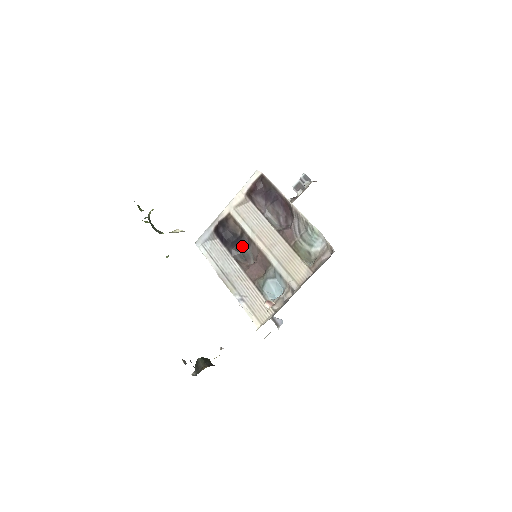
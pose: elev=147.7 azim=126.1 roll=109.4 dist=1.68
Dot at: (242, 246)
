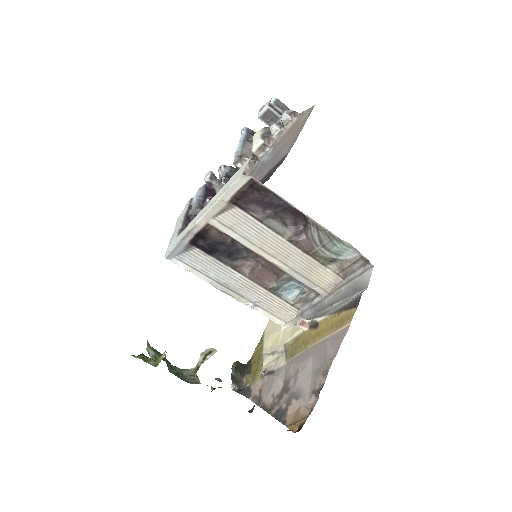
Dot at: (236, 253)
